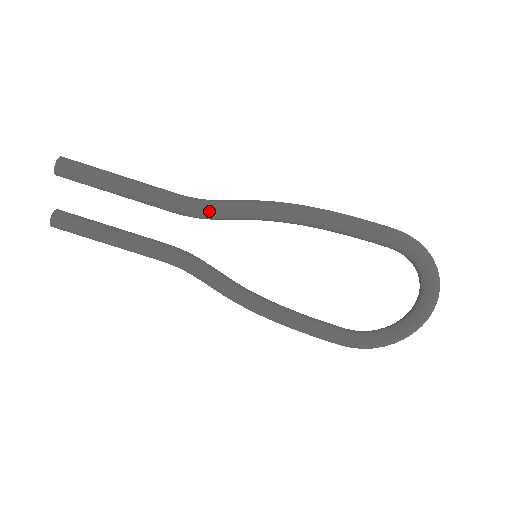
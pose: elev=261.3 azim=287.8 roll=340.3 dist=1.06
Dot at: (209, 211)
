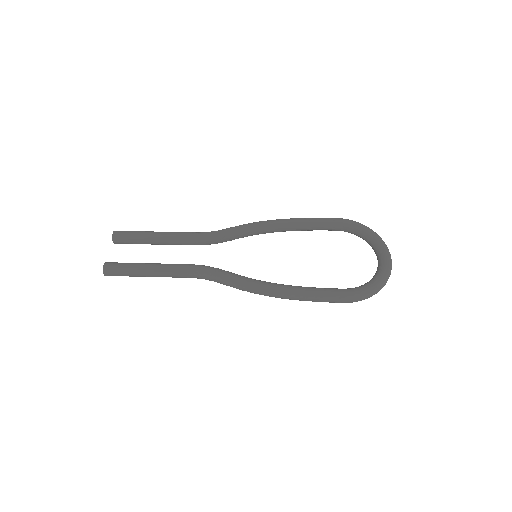
Dot at: (217, 232)
